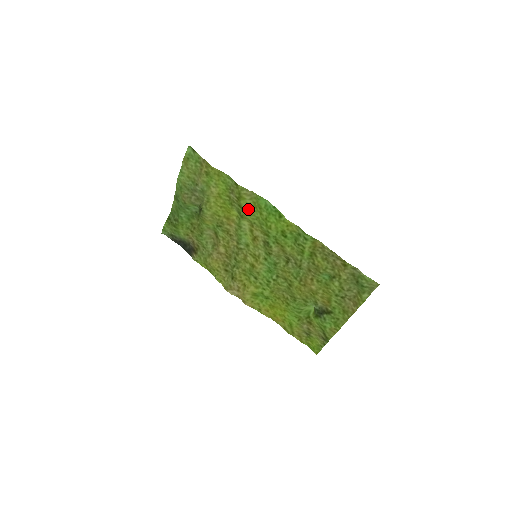
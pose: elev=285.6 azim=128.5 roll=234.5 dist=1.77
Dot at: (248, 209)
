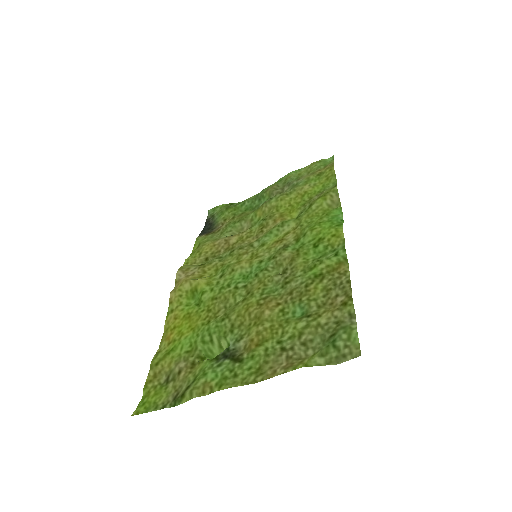
Dot at: (314, 211)
